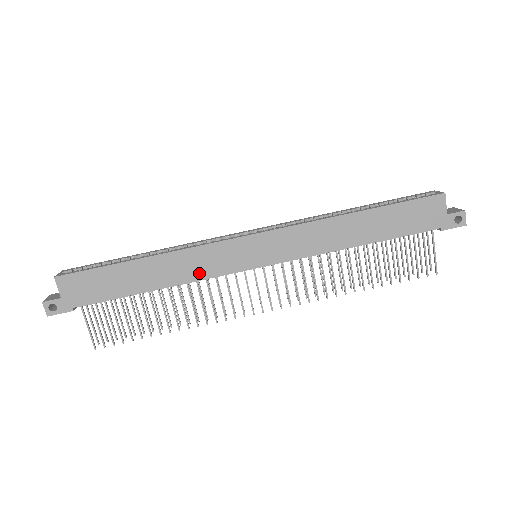
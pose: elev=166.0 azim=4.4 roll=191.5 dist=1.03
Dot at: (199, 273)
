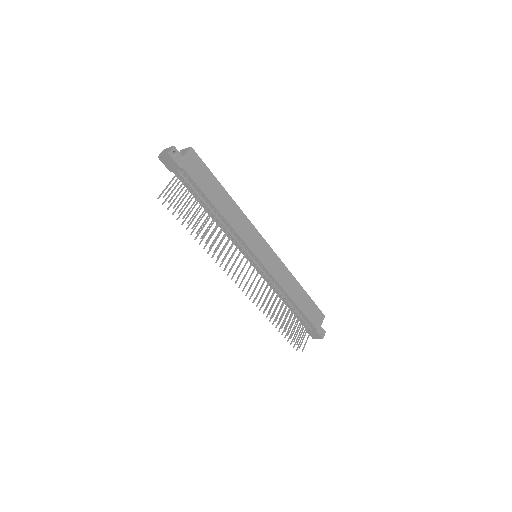
Dot at: (240, 230)
